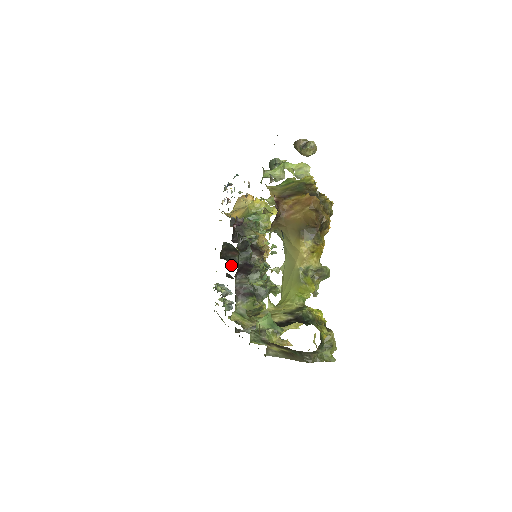
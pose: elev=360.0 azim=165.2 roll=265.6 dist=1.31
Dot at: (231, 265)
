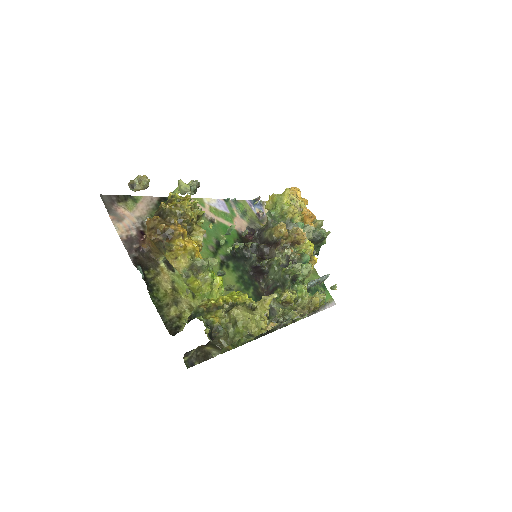
Dot at: occluded
